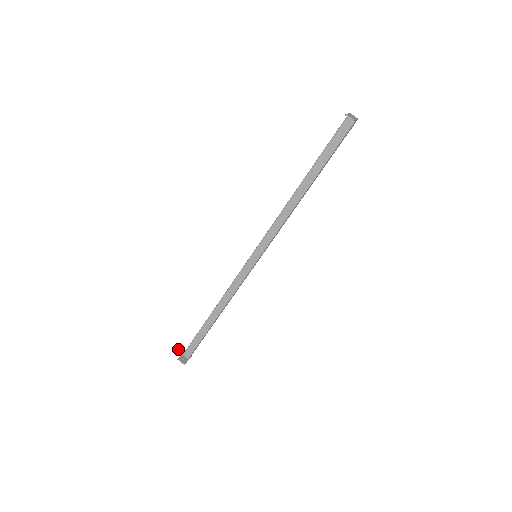
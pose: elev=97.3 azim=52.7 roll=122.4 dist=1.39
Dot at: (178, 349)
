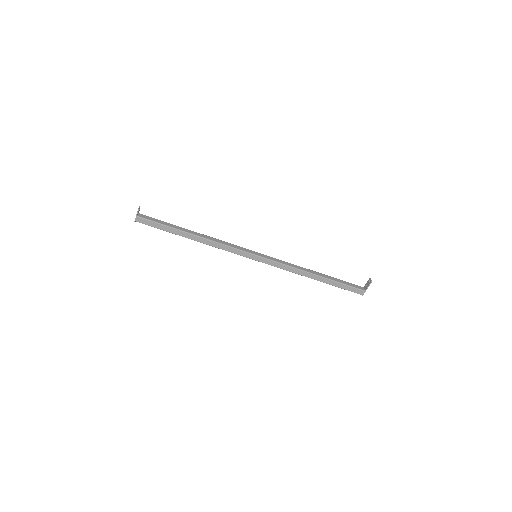
Dot at: occluded
